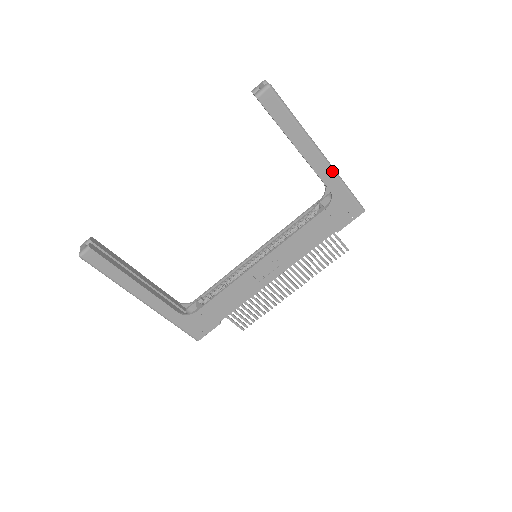
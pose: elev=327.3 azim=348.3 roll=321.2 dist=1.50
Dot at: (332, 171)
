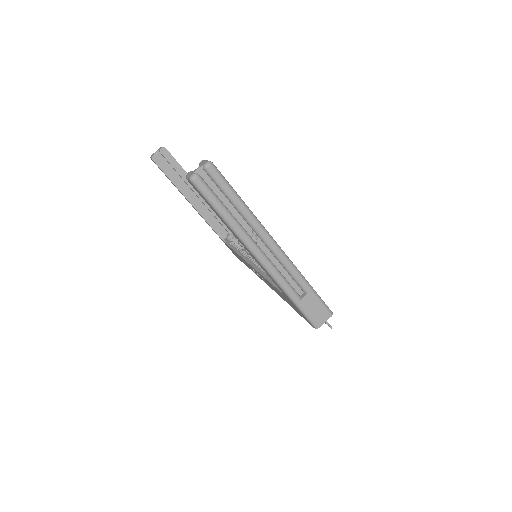
Dot at: (274, 279)
